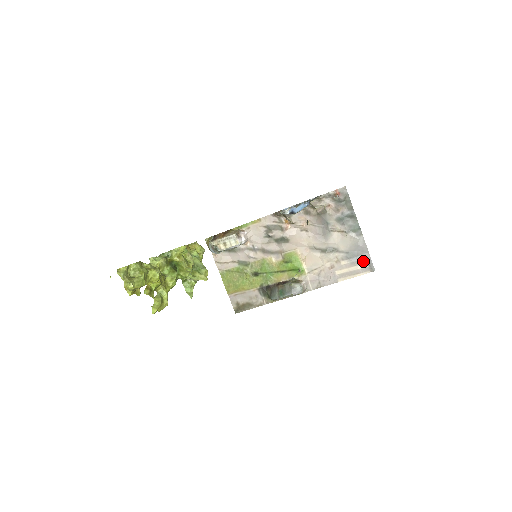
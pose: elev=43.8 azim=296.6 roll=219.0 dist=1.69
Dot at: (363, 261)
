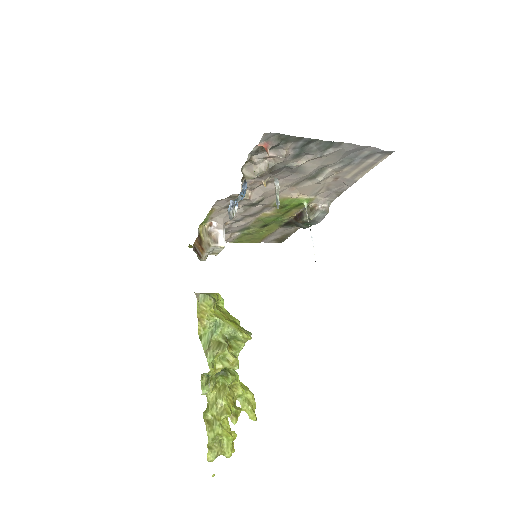
Dot at: (369, 156)
